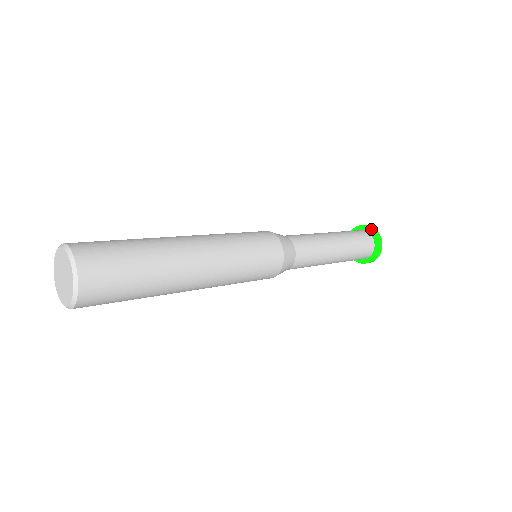
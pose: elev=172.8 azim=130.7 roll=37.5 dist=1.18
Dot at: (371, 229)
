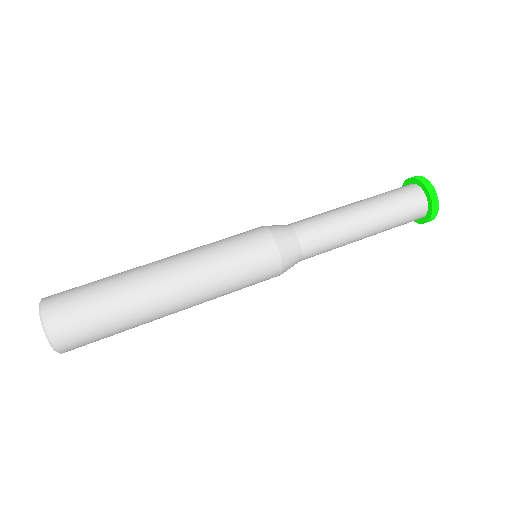
Dot at: (416, 179)
